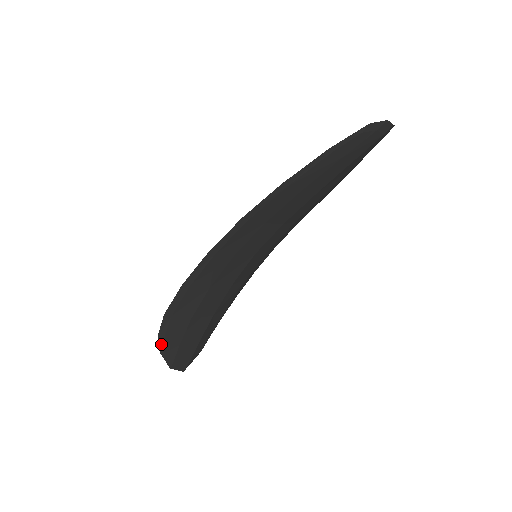
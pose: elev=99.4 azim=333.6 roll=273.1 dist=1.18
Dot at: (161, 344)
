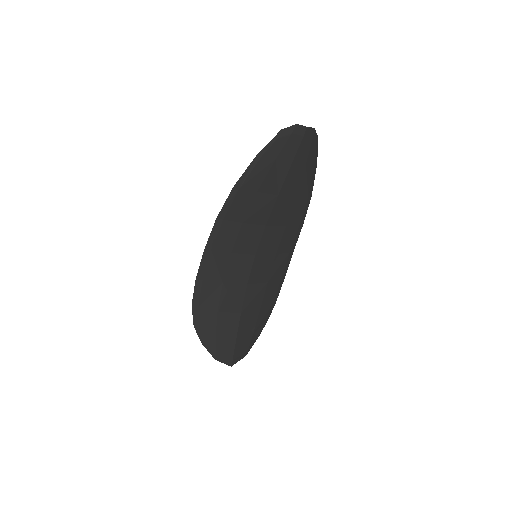
Dot at: (199, 334)
